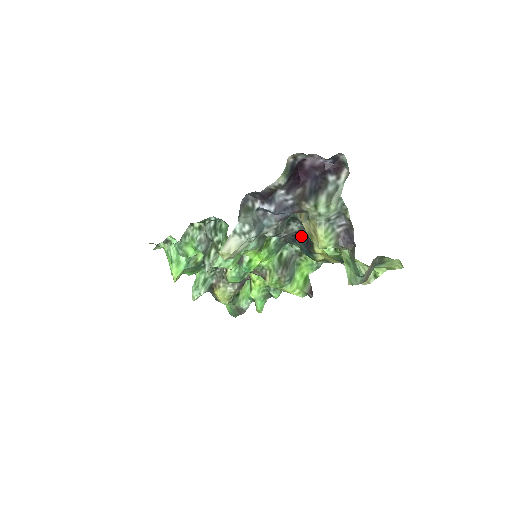
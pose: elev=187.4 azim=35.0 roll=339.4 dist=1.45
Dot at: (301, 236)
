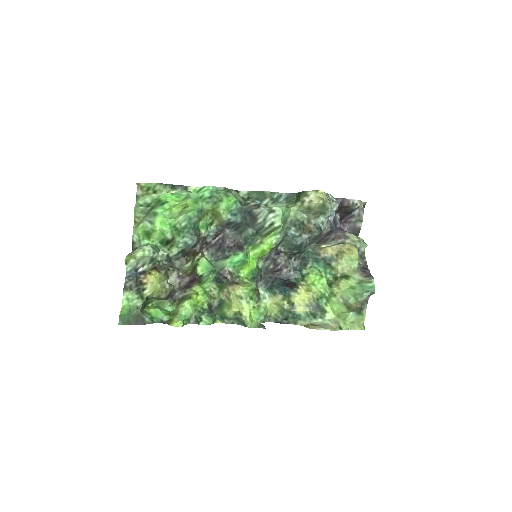
Dot at: (280, 280)
